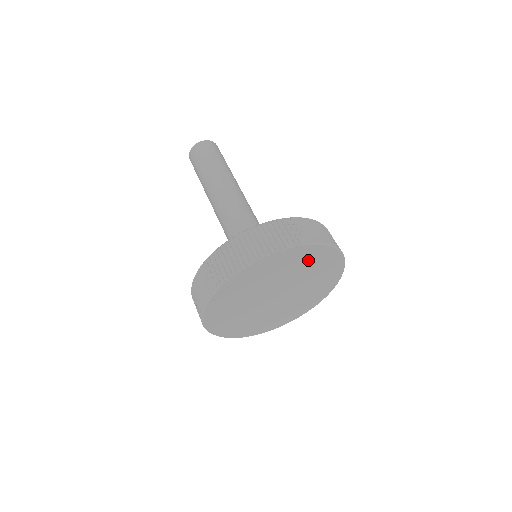
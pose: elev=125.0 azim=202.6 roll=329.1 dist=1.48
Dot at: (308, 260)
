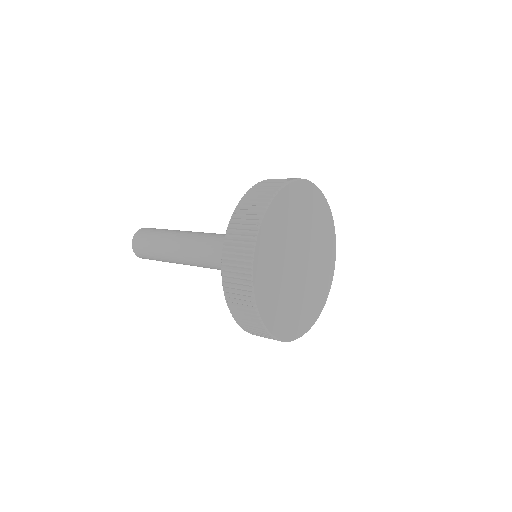
Dot at: (317, 212)
